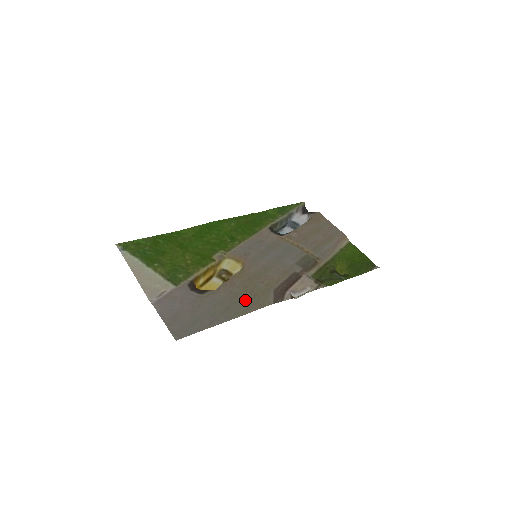
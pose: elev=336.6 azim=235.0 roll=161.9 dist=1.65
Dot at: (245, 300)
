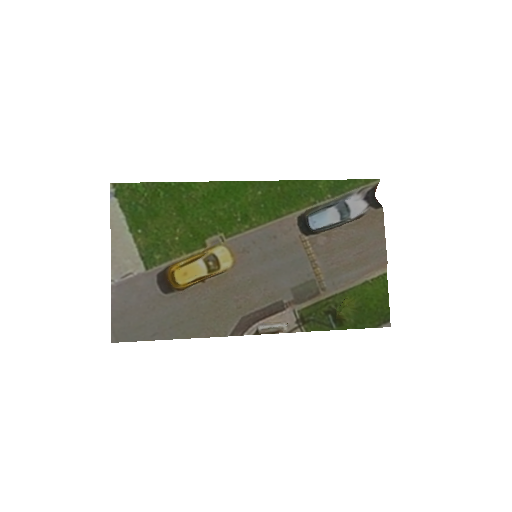
Dot at: (203, 319)
